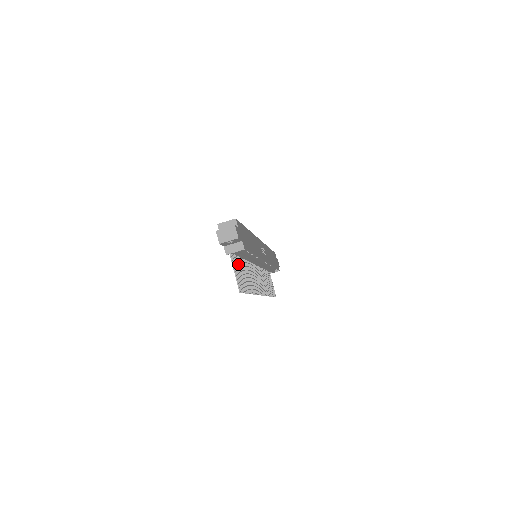
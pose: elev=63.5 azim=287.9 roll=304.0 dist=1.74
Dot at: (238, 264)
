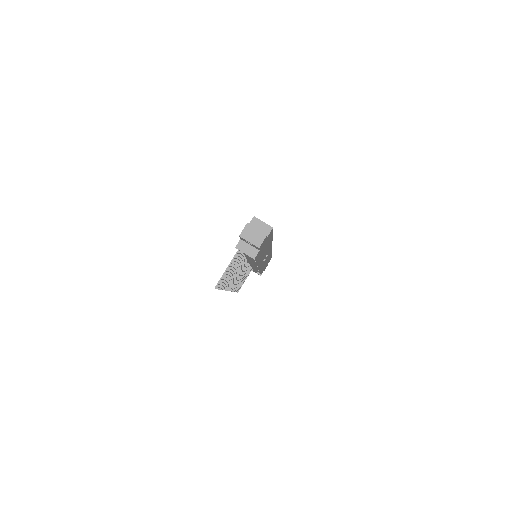
Dot at: (237, 260)
